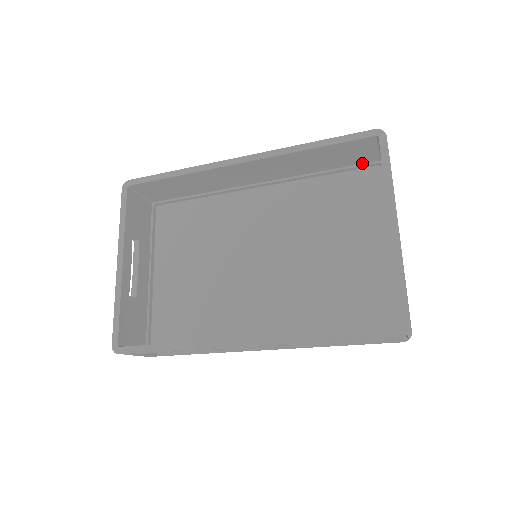
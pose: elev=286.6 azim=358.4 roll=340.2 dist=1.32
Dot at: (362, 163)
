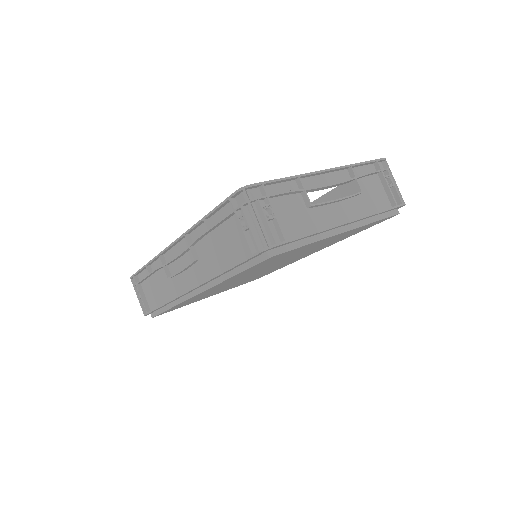
Dot at: occluded
